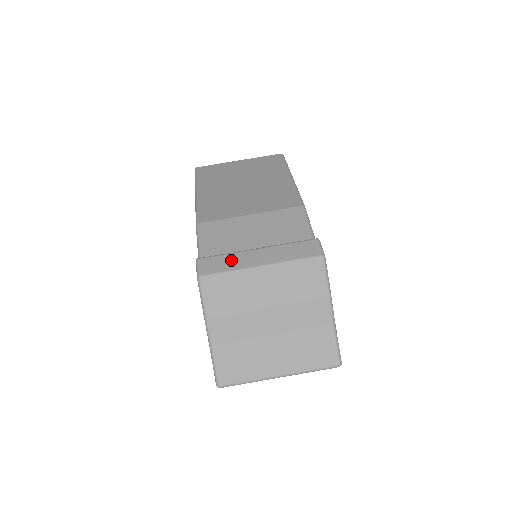
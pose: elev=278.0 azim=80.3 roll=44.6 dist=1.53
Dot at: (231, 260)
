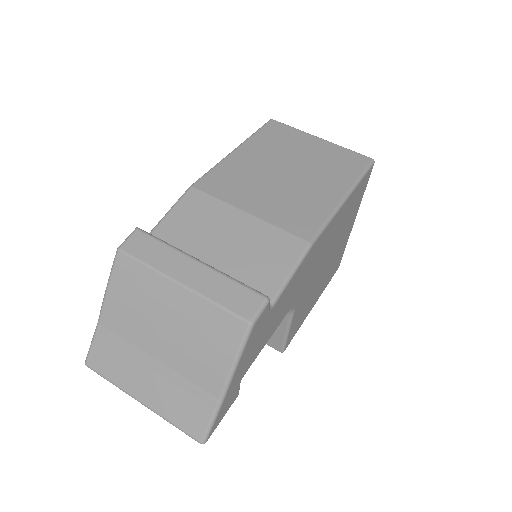
Dot at: (162, 254)
